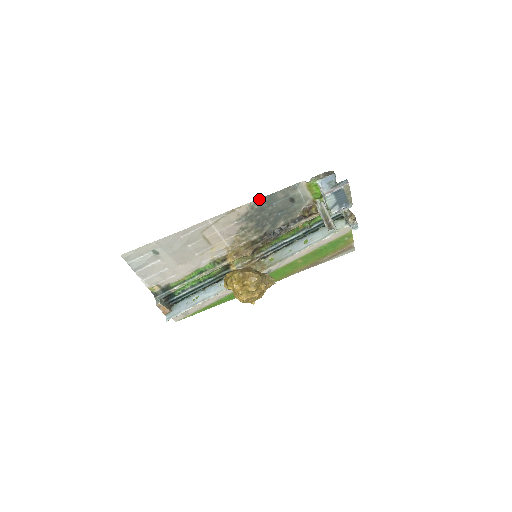
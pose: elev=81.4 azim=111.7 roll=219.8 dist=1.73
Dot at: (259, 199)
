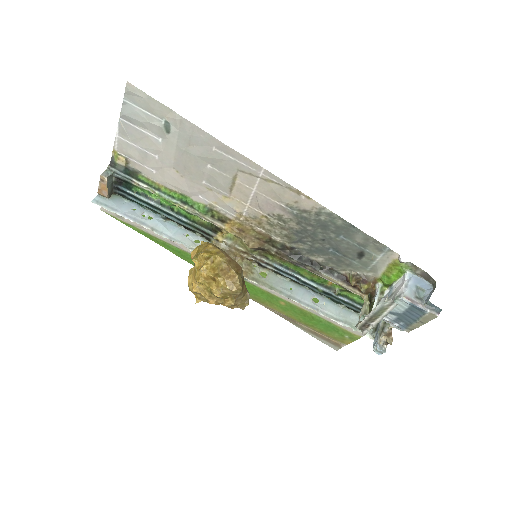
Dot at: (337, 215)
